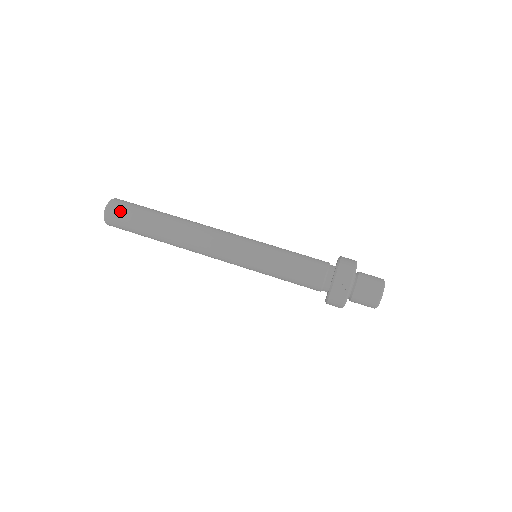
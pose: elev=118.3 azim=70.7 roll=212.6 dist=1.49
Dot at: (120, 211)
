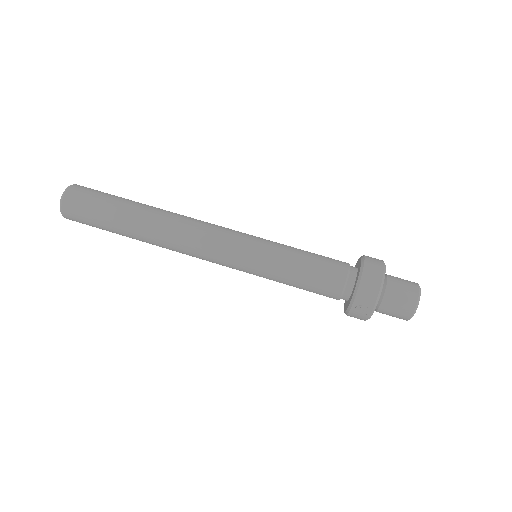
Dot at: (78, 212)
